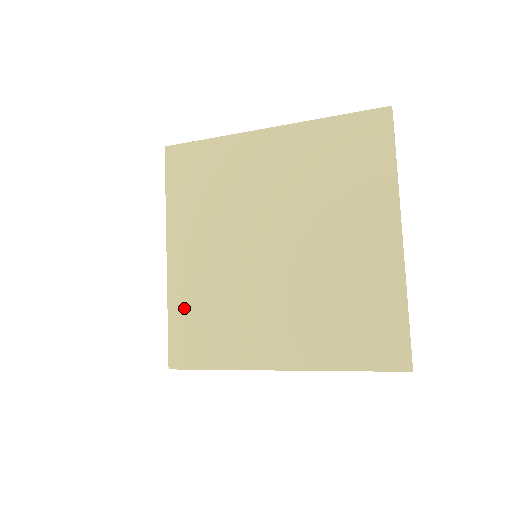
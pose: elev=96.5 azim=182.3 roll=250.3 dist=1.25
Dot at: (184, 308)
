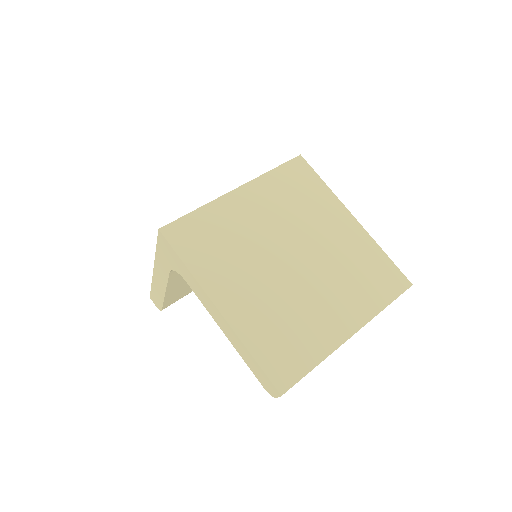
Dot at: (210, 218)
